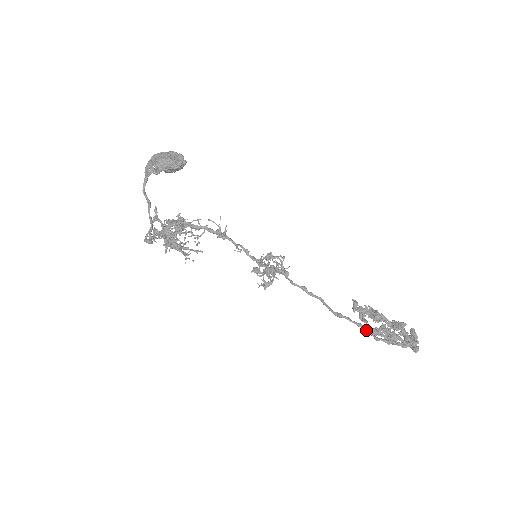
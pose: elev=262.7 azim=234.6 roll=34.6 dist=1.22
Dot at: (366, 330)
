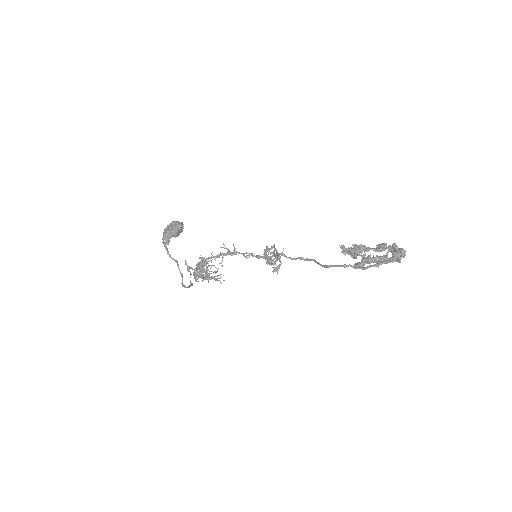
Dot at: (354, 266)
